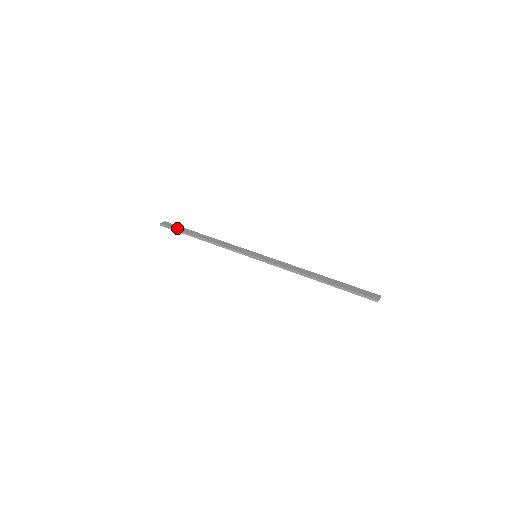
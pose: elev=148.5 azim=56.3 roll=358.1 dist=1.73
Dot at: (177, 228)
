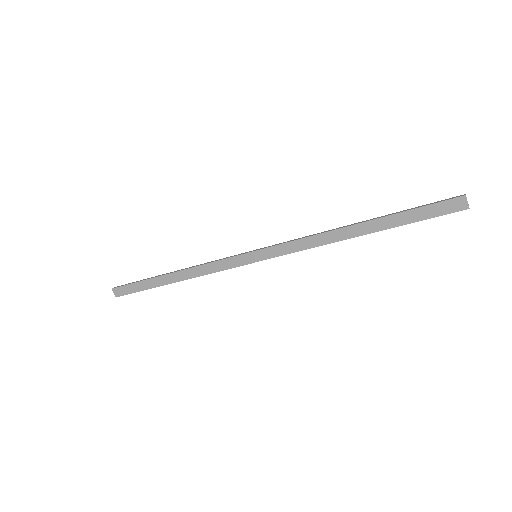
Dot at: (138, 284)
